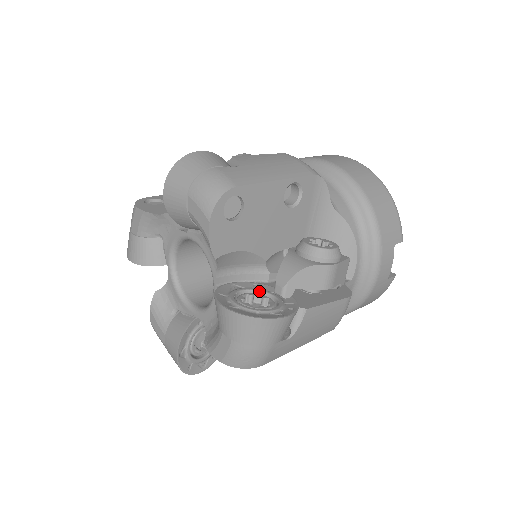
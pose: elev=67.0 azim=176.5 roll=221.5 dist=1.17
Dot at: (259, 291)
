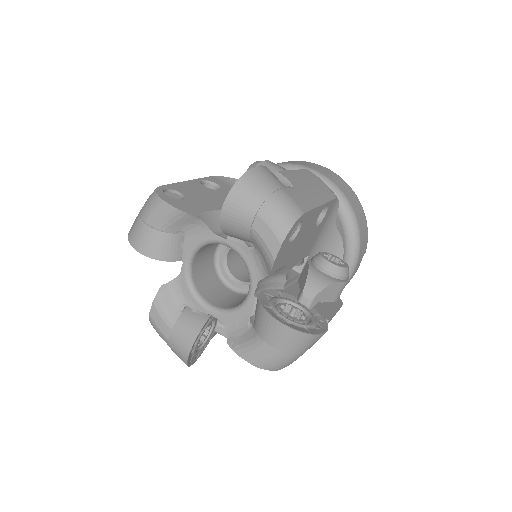
Dot at: (287, 301)
